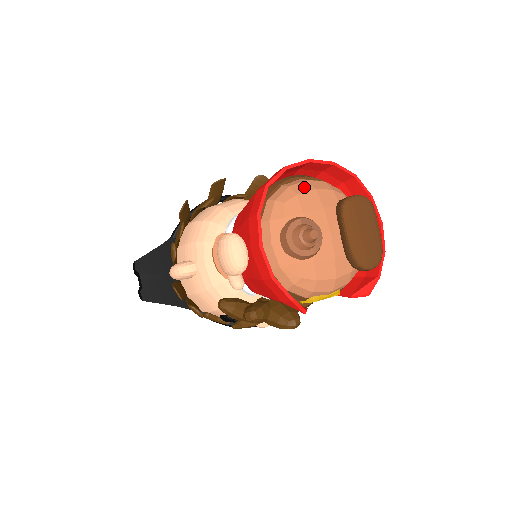
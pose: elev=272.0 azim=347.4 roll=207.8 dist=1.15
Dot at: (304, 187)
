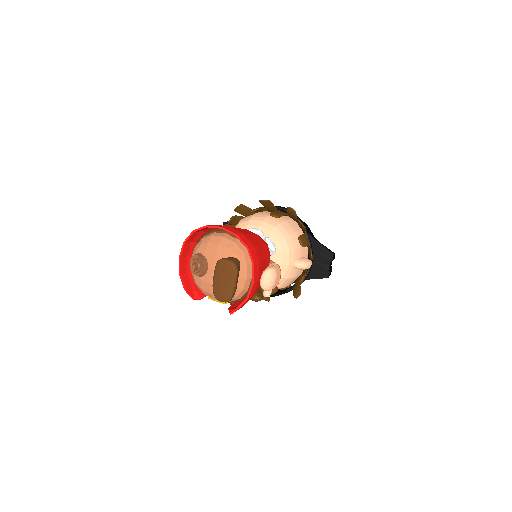
Dot at: (216, 240)
